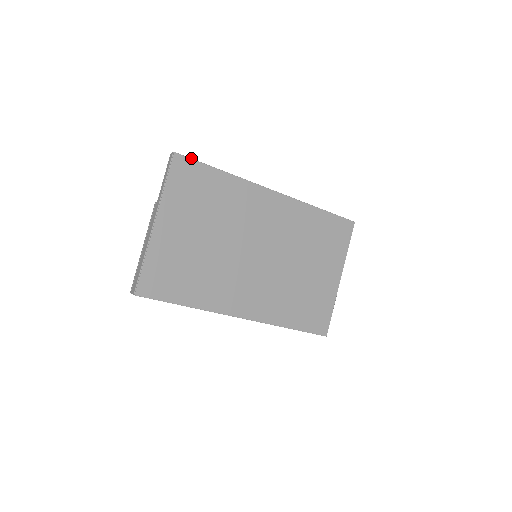
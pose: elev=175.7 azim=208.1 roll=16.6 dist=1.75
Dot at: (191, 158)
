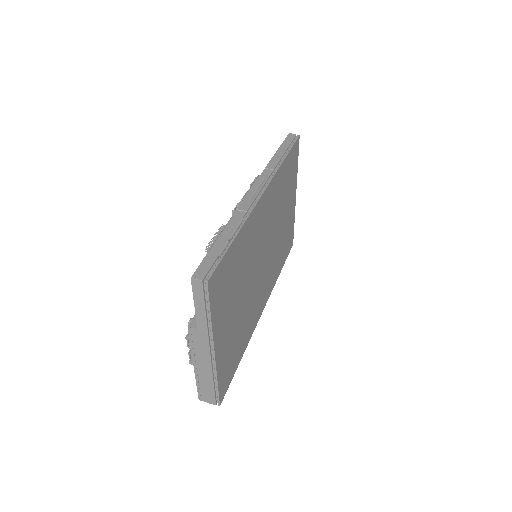
Dot at: (217, 264)
